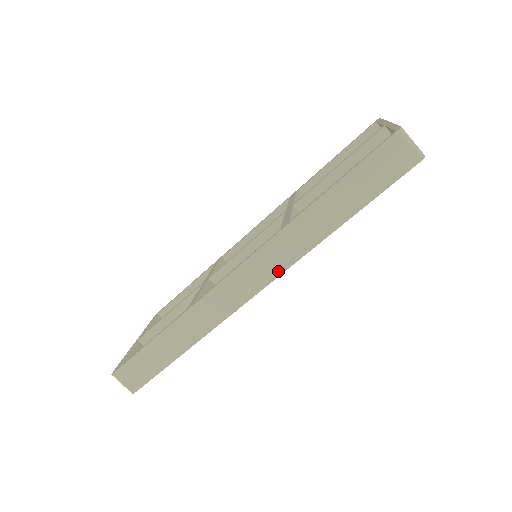
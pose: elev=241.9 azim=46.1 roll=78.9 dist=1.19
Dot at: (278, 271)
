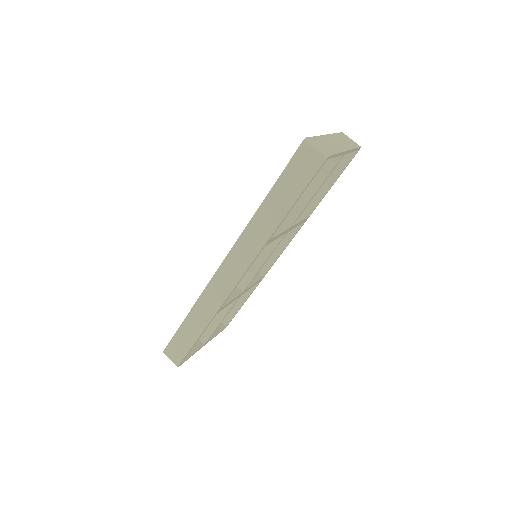
Dot at: (249, 261)
